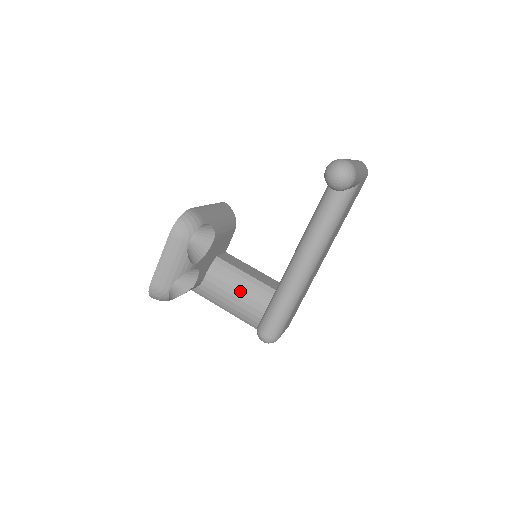
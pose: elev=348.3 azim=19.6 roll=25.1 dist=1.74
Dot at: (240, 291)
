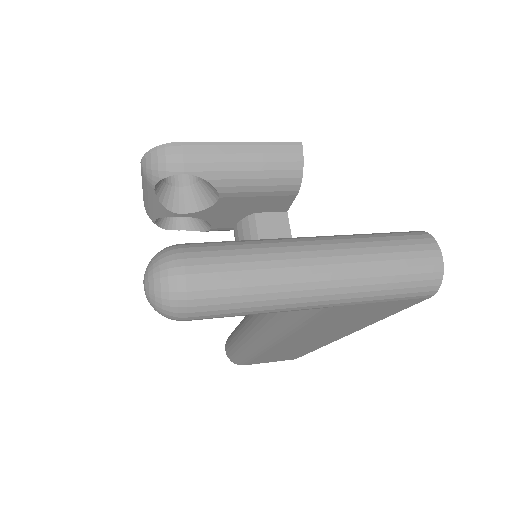
Dot at: occluded
